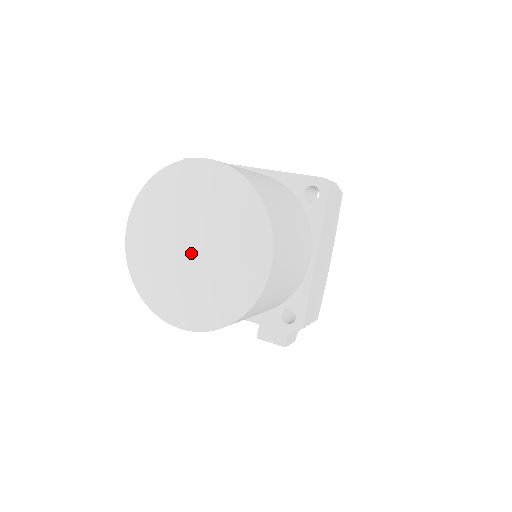
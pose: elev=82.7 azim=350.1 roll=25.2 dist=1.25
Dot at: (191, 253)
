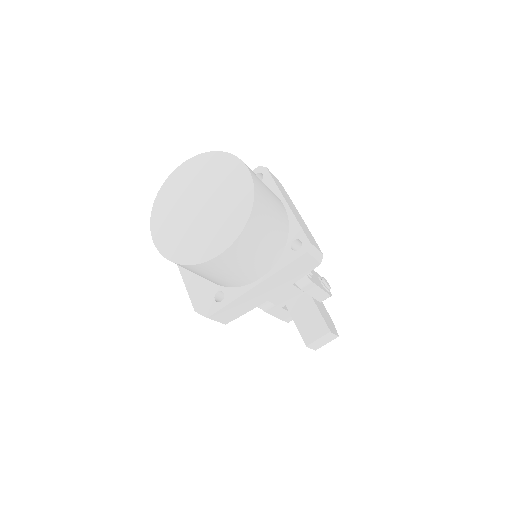
Dot at: (200, 210)
